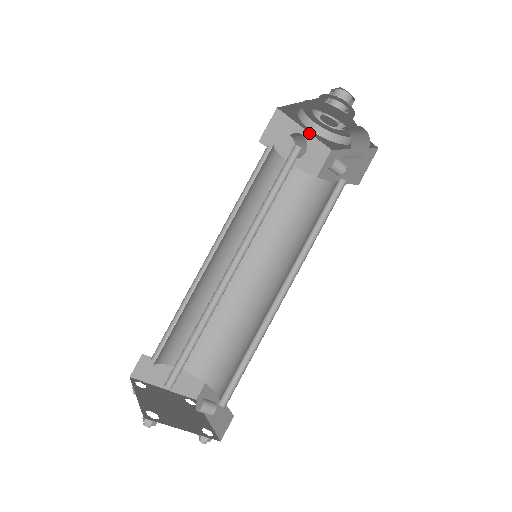
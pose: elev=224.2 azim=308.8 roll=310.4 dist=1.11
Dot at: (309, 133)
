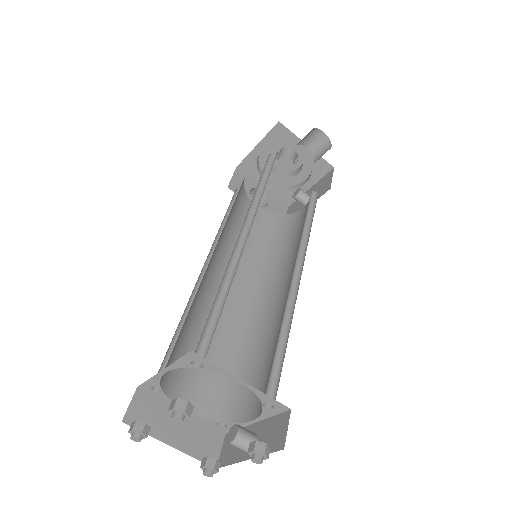
Dot at: (267, 191)
